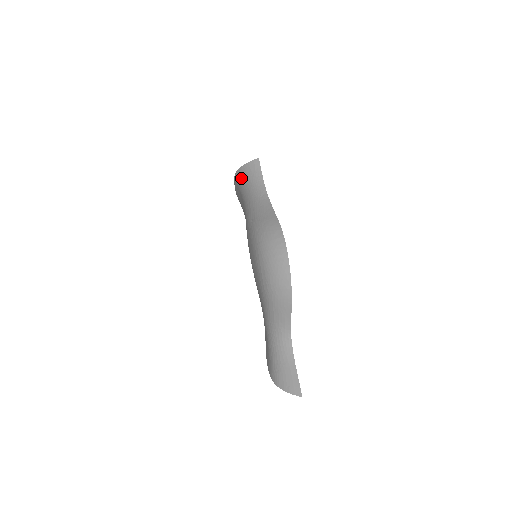
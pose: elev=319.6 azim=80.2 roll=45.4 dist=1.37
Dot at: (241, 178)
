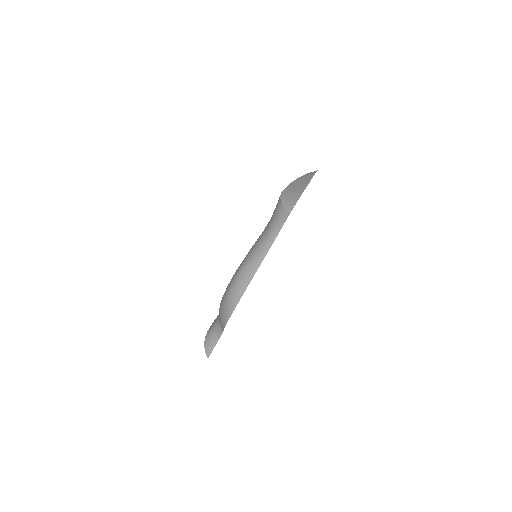
Dot at: (276, 207)
